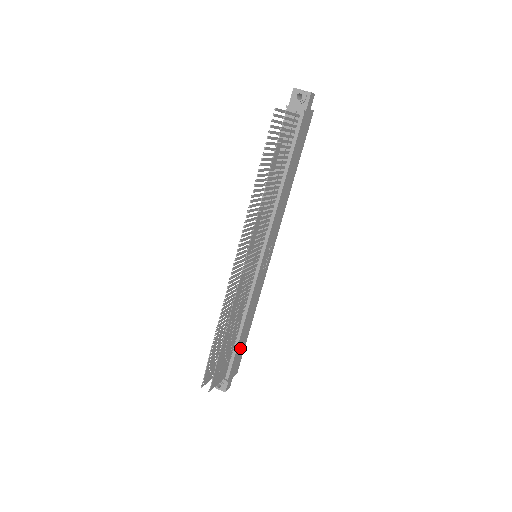
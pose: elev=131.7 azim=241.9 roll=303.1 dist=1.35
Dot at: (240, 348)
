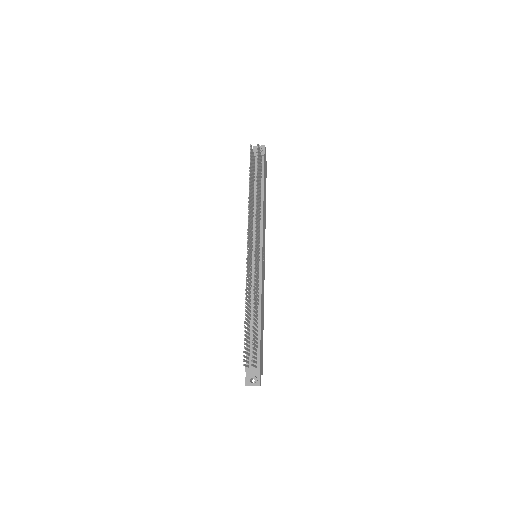
Dot at: (261, 341)
